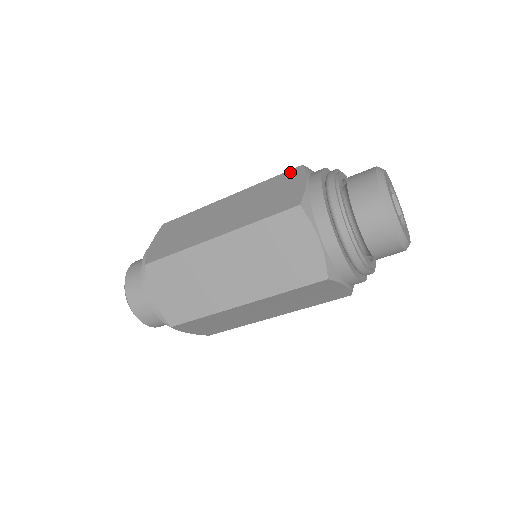
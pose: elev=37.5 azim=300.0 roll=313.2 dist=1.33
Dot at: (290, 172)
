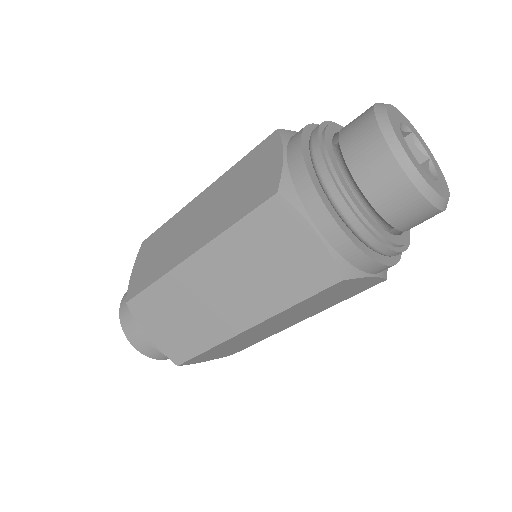
Dot at: (264, 143)
